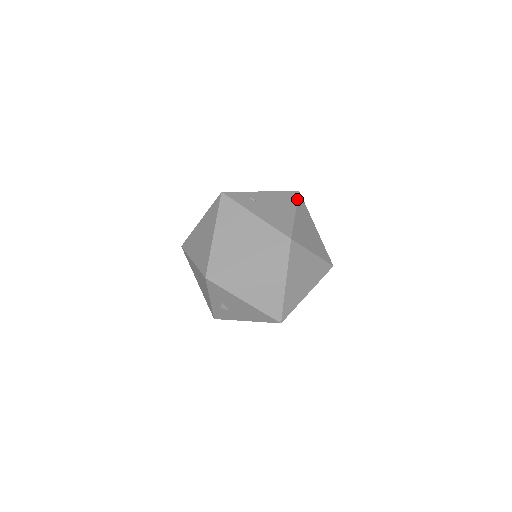
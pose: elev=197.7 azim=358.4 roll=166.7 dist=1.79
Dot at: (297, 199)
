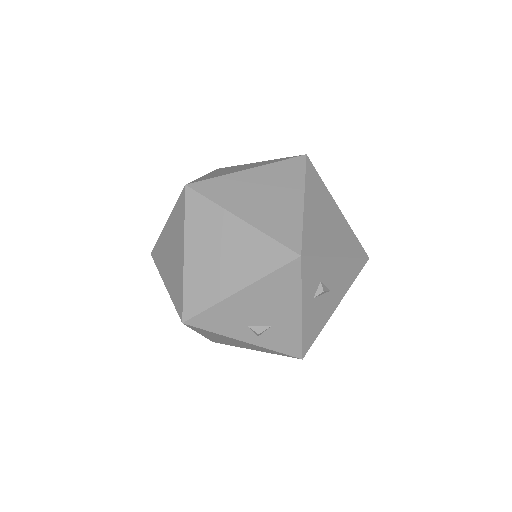
Dot at: occluded
